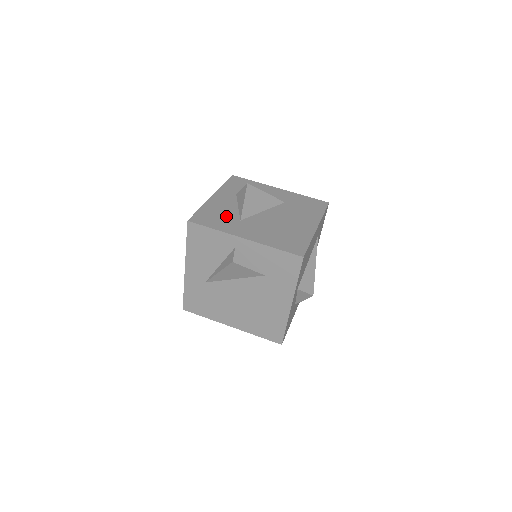
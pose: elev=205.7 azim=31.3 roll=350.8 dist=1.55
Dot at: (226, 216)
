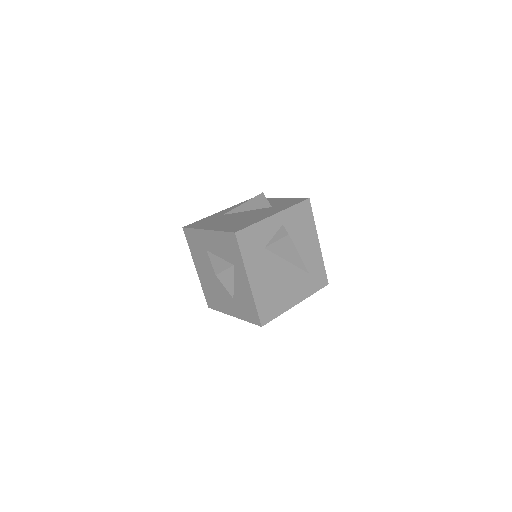
Dot at: occluded
